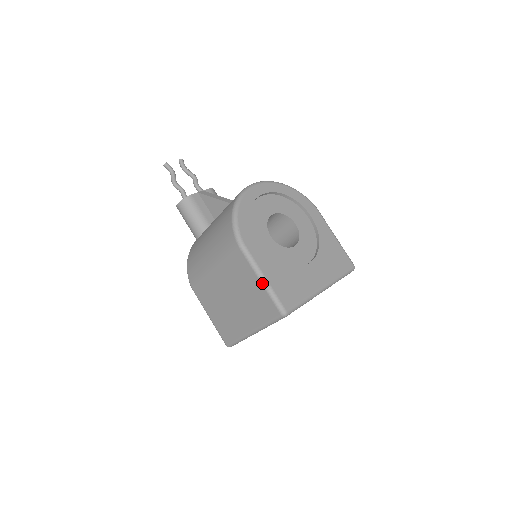
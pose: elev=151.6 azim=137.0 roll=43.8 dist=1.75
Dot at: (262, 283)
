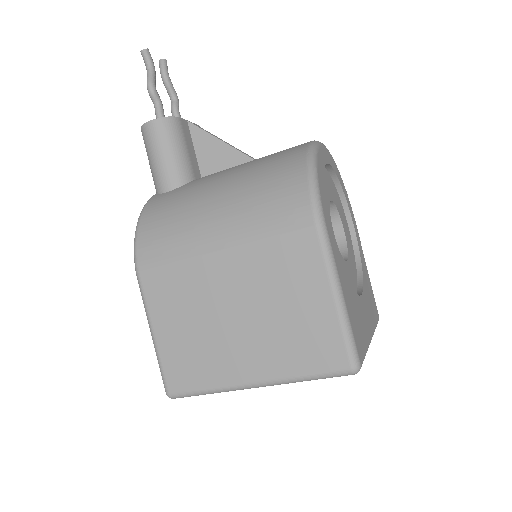
Dot at: (337, 304)
